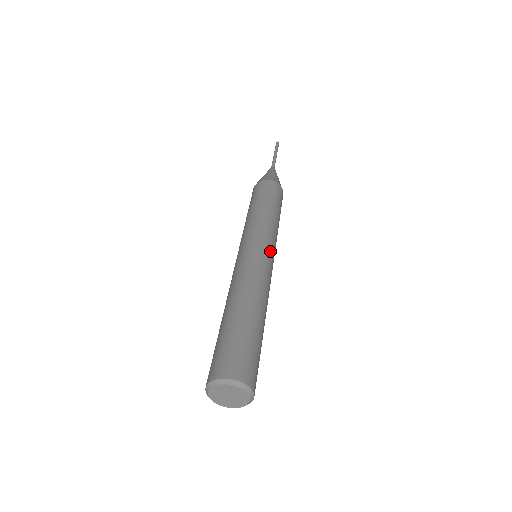
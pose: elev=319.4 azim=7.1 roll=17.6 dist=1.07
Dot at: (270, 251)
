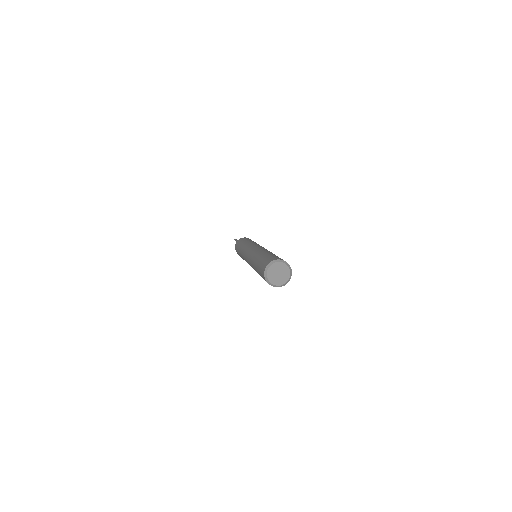
Dot at: occluded
